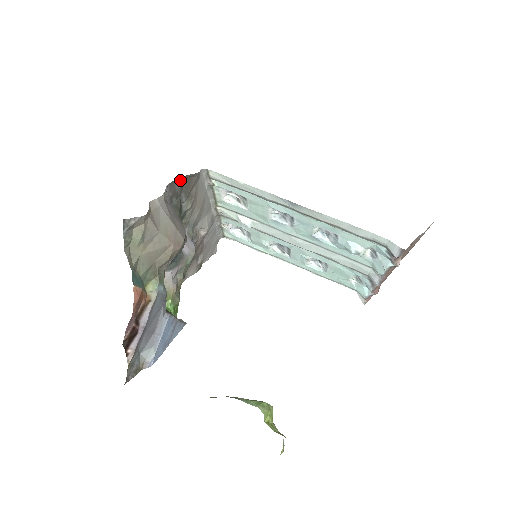
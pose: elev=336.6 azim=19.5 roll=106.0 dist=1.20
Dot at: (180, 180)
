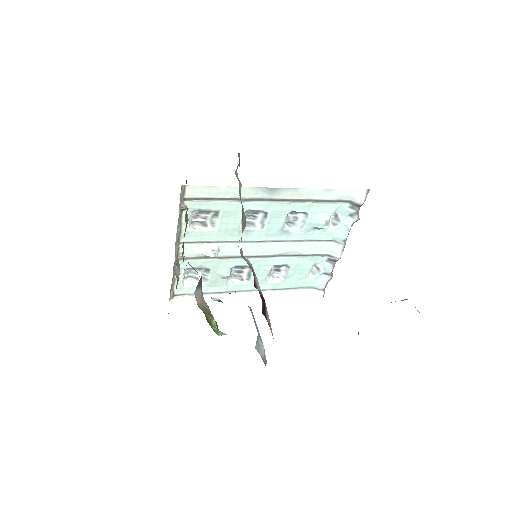
Dot at: occluded
